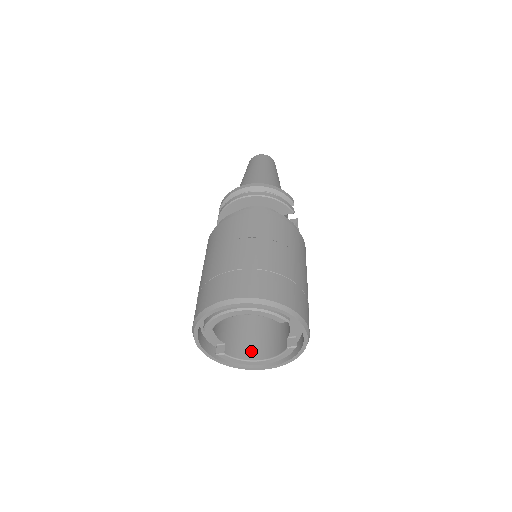
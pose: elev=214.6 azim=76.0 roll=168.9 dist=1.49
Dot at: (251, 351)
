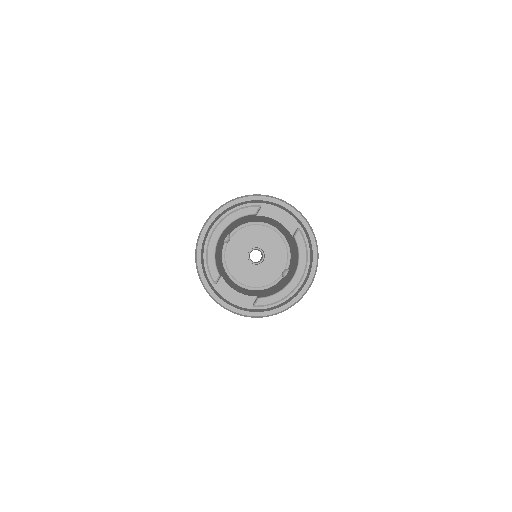
Dot at: (285, 284)
